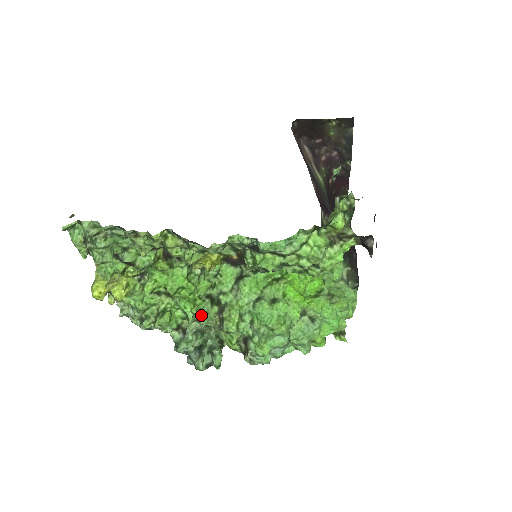
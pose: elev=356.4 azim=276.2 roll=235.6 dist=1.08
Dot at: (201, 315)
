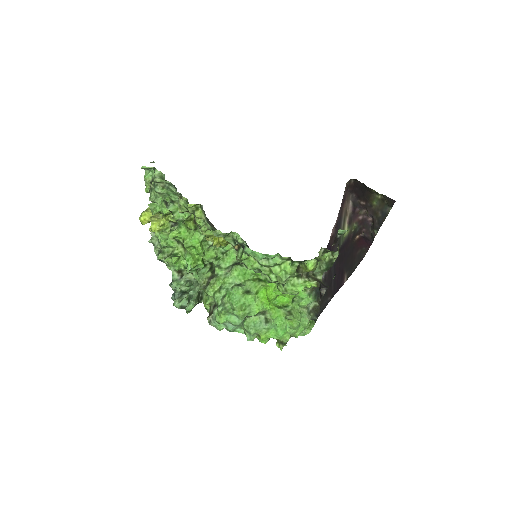
Dot at: (198, 272)
